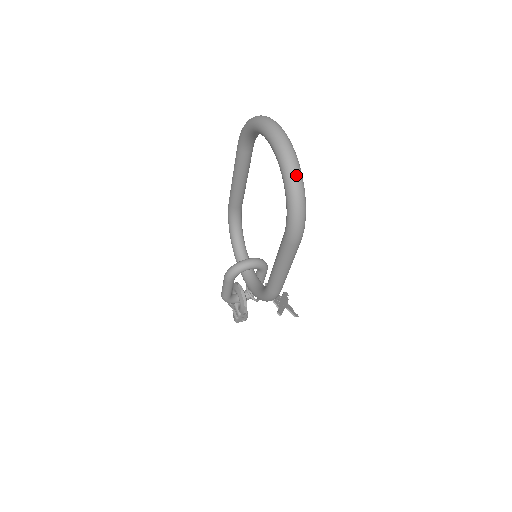
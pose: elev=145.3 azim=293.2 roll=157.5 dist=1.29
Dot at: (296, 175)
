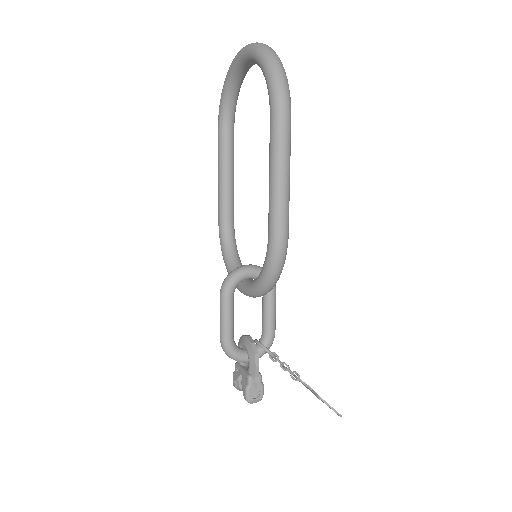
Dot at: (268, 48)
